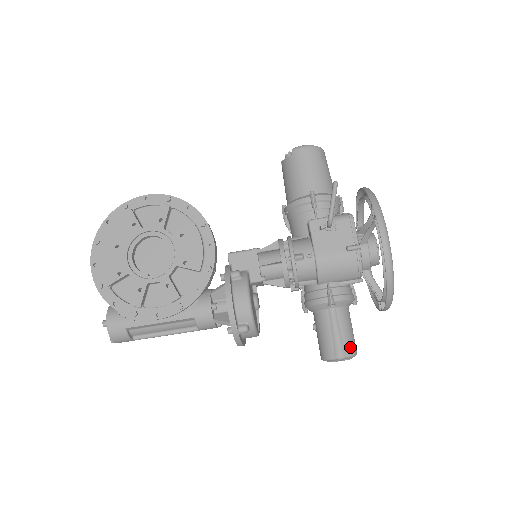
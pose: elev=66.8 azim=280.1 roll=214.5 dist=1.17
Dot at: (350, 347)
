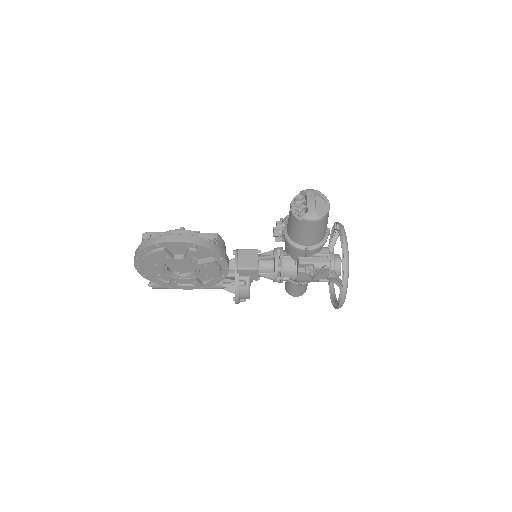
Dot at: (303, 293)
